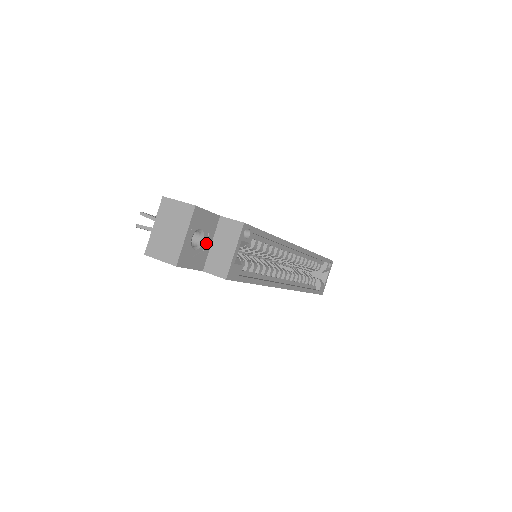
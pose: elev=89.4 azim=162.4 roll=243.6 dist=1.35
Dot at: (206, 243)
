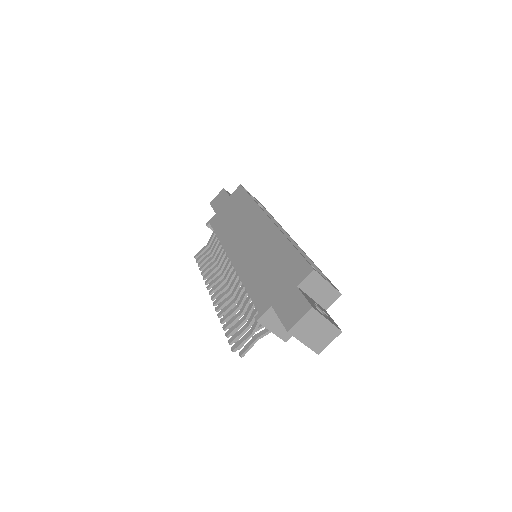
Dot at: (315, 303)
